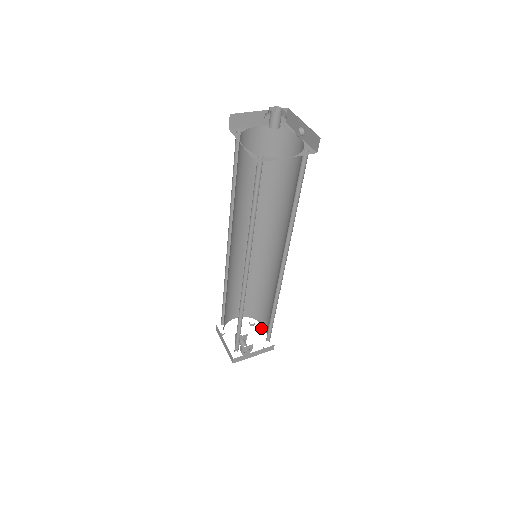
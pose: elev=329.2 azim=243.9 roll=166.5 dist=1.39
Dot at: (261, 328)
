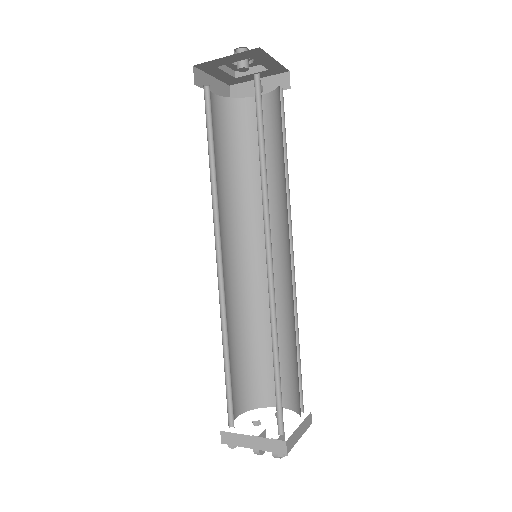
Dot at: (275, 413)
